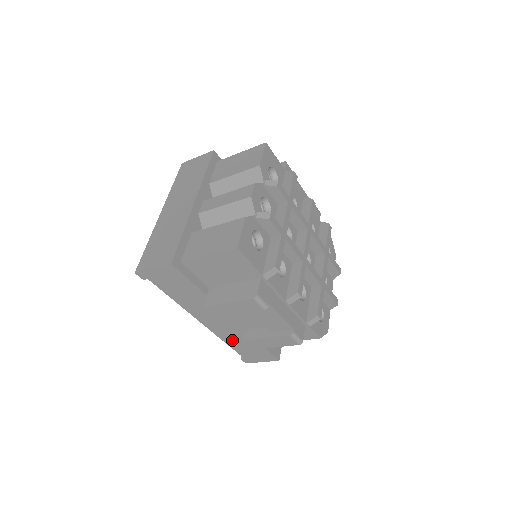
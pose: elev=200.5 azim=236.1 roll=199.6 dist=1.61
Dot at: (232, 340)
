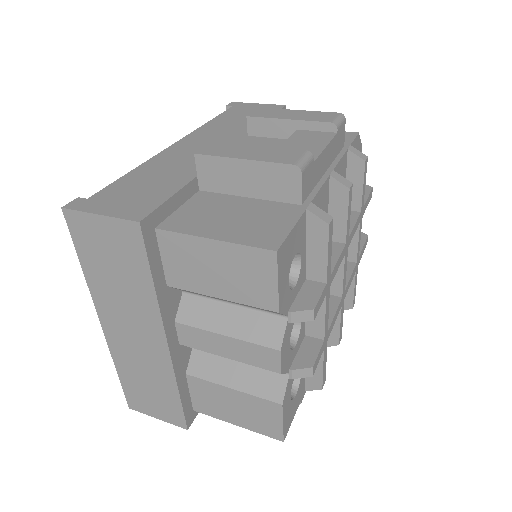
Dot at: occluded
